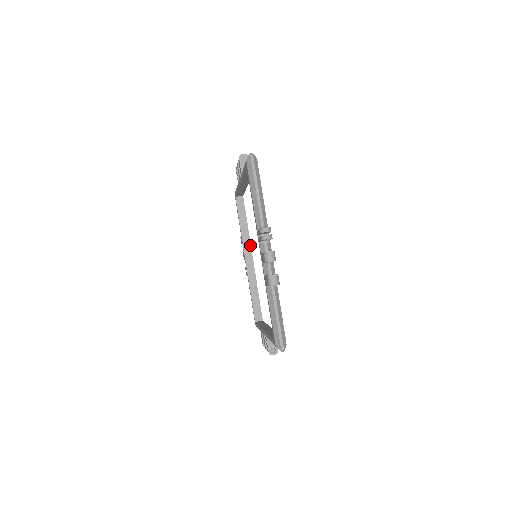
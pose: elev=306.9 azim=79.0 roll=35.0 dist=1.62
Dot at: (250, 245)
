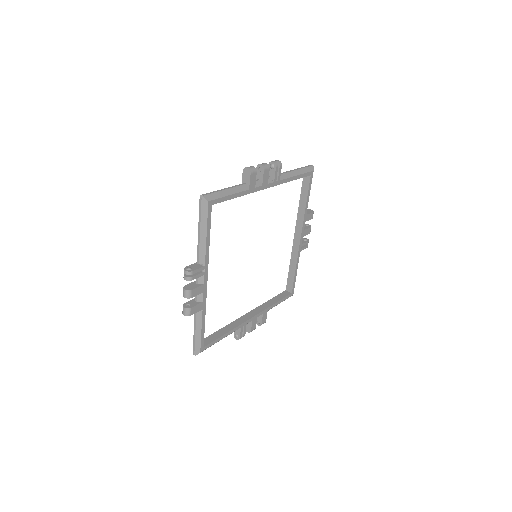
Dot at: (302, 225)
